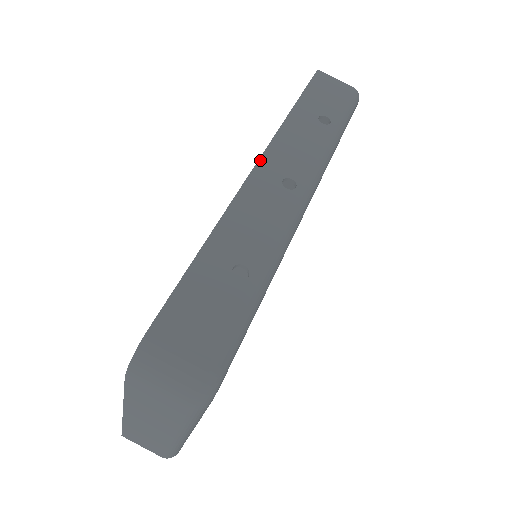
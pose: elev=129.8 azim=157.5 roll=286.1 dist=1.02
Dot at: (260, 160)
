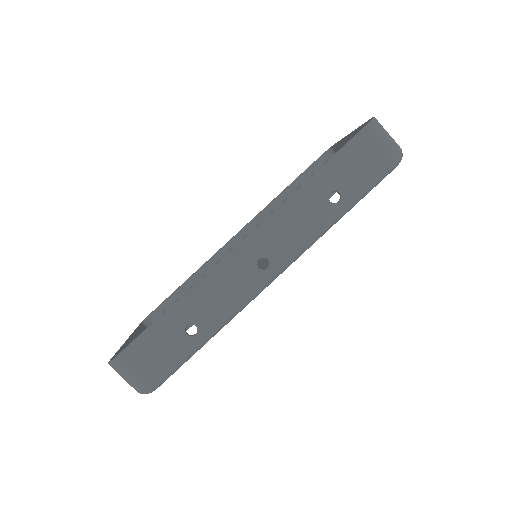
Dot at: (249, 235)
